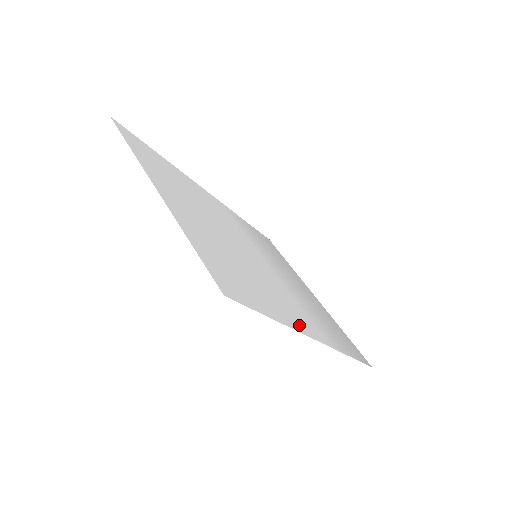
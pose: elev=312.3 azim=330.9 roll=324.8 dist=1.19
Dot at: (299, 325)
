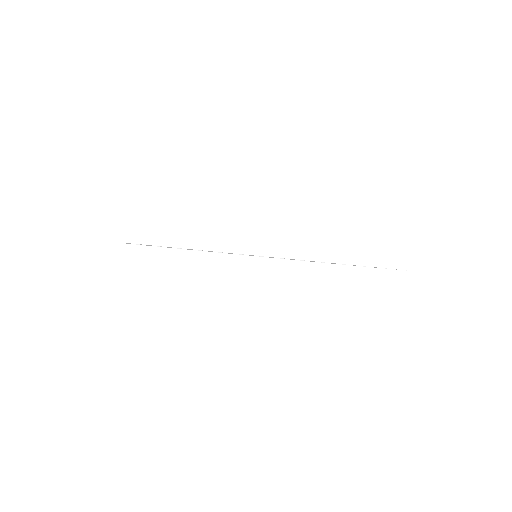
Dot at: occluded
